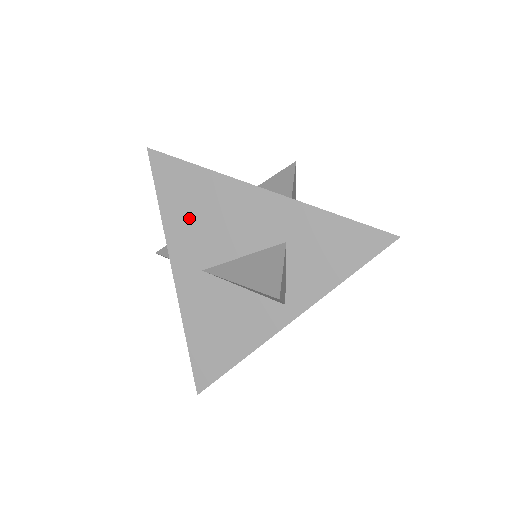
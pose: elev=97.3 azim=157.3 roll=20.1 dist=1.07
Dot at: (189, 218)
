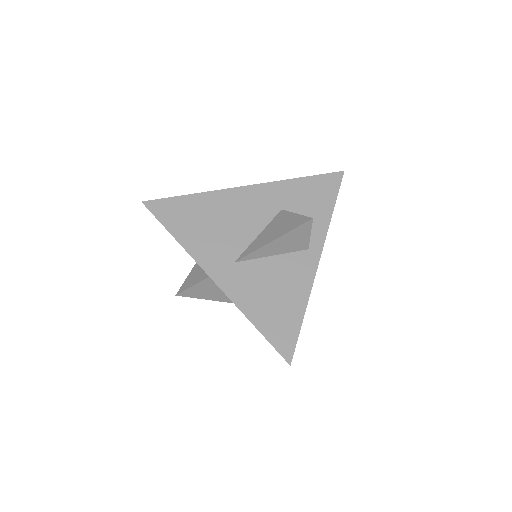
Dot at: (202, 232)
